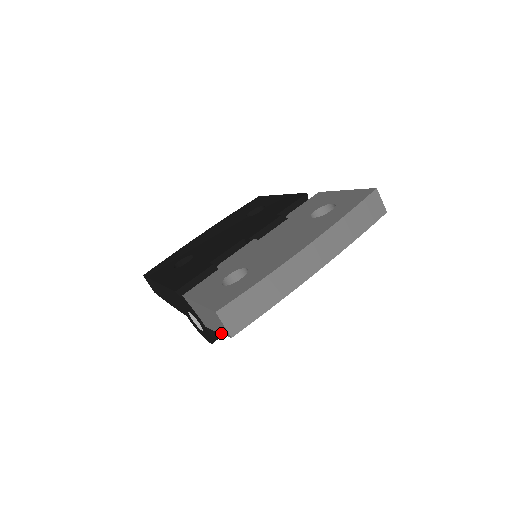
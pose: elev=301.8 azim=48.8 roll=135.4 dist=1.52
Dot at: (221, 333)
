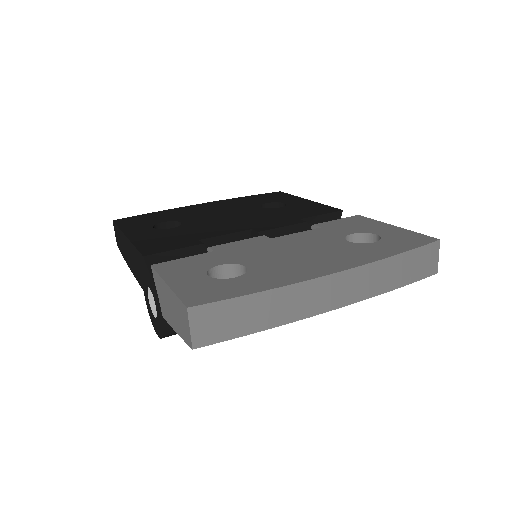
Dot at: (180, 335)
